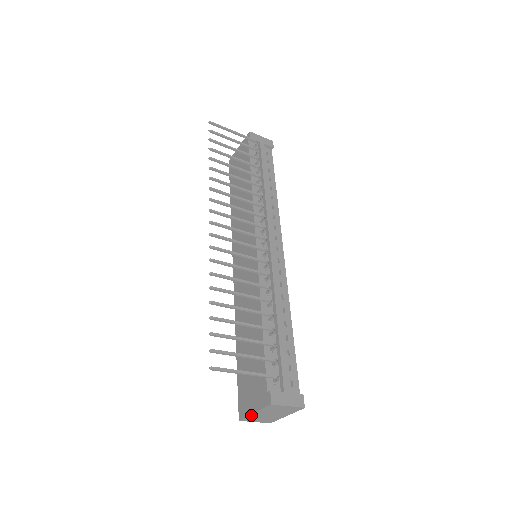
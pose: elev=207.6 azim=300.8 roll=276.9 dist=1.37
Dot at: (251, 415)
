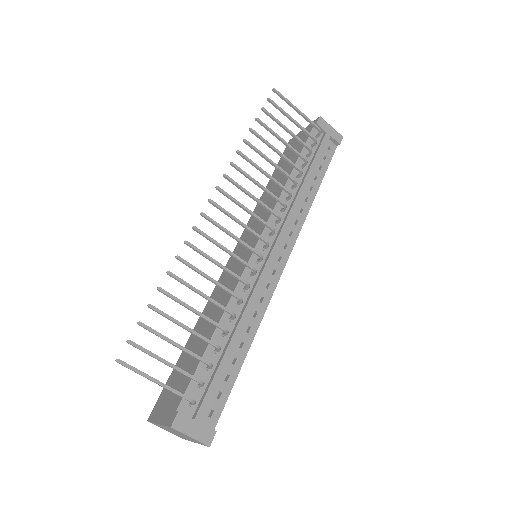
Dot at: (156, 423)
